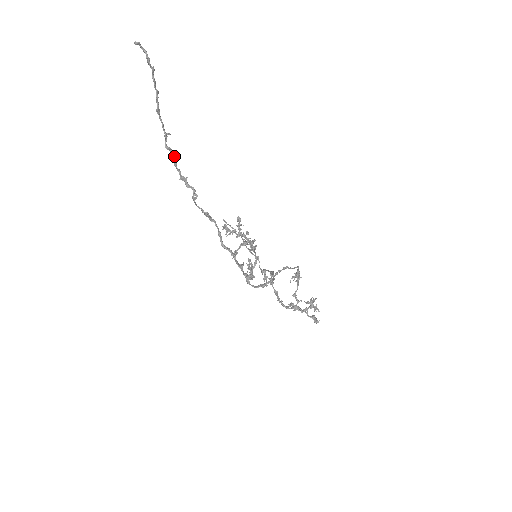
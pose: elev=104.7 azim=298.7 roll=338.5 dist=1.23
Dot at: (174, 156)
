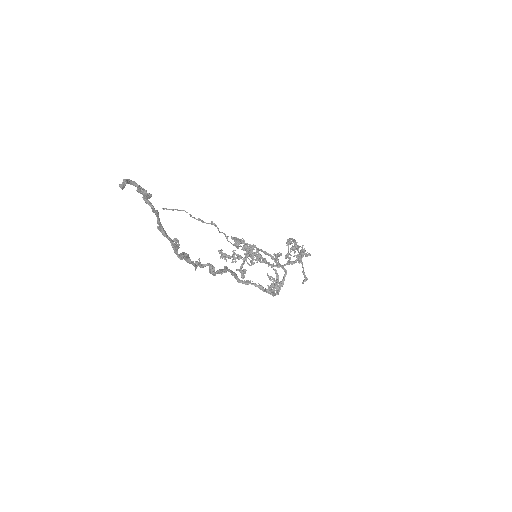
Dot at: (187, 256)
